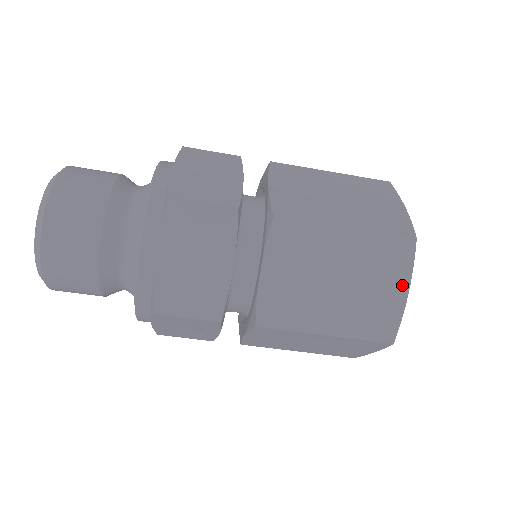
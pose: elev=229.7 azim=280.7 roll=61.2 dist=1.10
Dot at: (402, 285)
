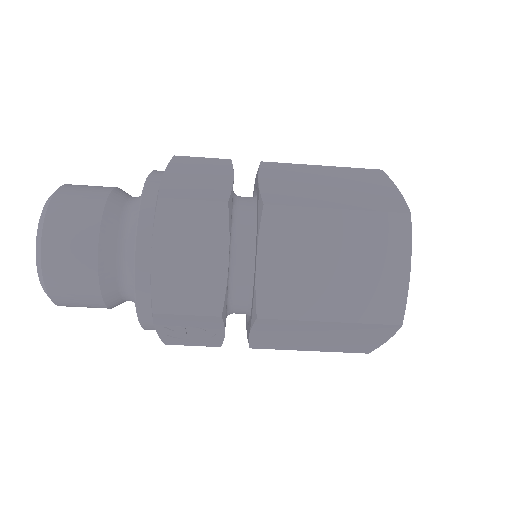
Dot at: (402, 263)
